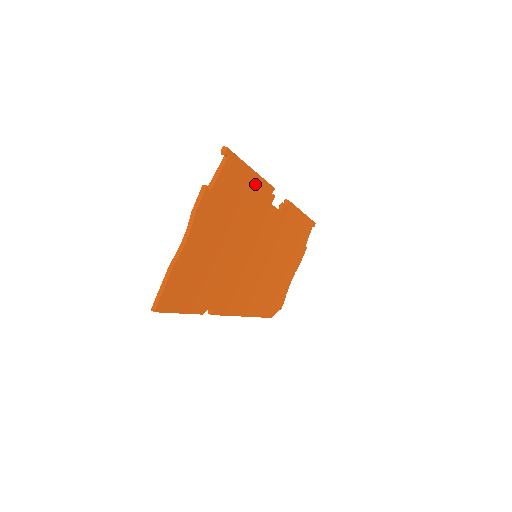
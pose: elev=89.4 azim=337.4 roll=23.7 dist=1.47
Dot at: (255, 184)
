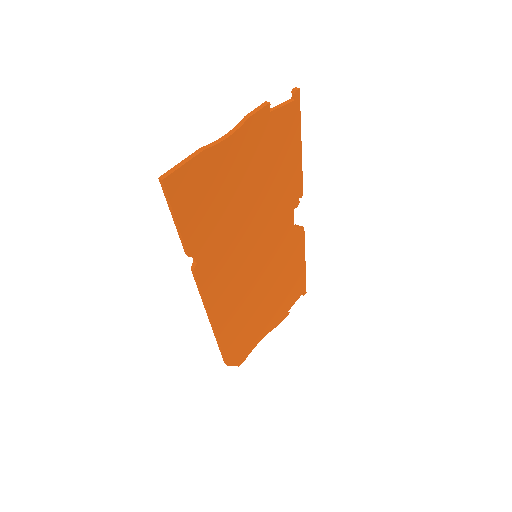
Dot at: (295, 165)
